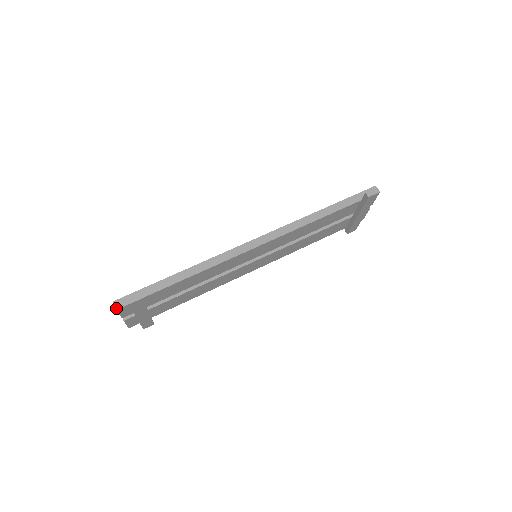
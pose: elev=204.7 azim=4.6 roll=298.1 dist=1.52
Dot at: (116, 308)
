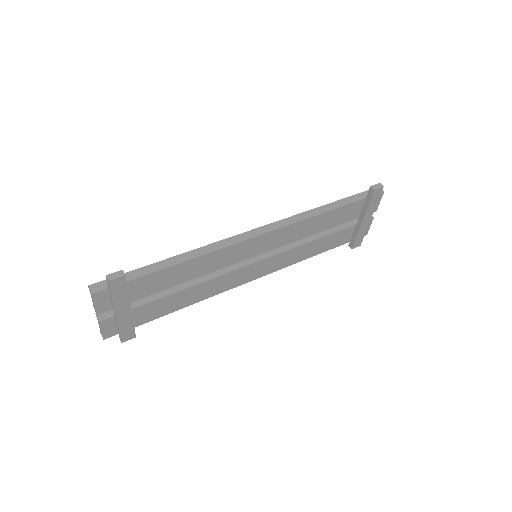
Dot at: (91, 292)
